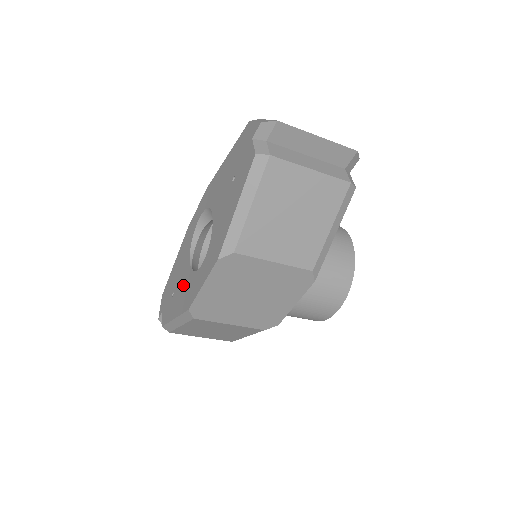
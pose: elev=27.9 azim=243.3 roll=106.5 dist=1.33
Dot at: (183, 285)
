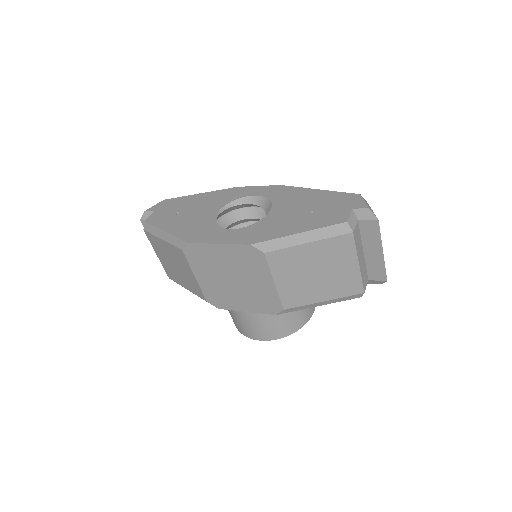
Dot at: (196, 220)
